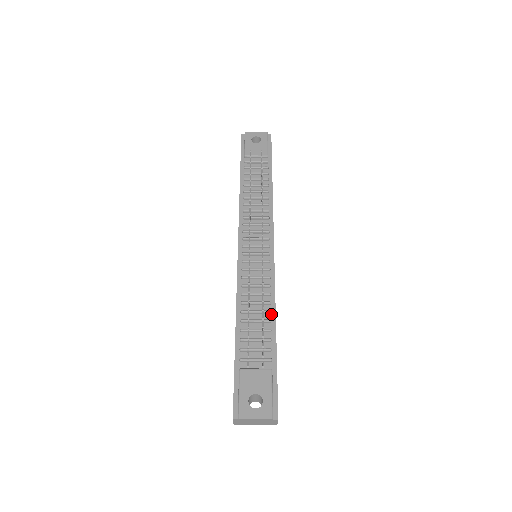
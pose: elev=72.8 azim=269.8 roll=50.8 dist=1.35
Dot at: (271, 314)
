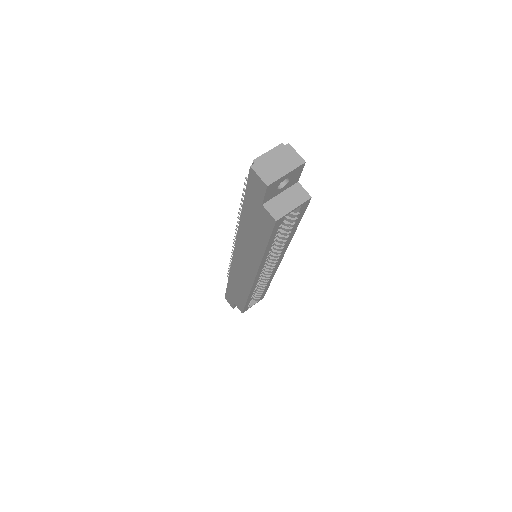
Dot at: occluded
